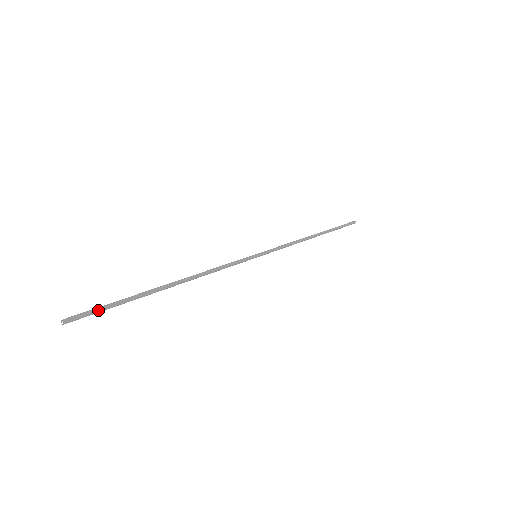
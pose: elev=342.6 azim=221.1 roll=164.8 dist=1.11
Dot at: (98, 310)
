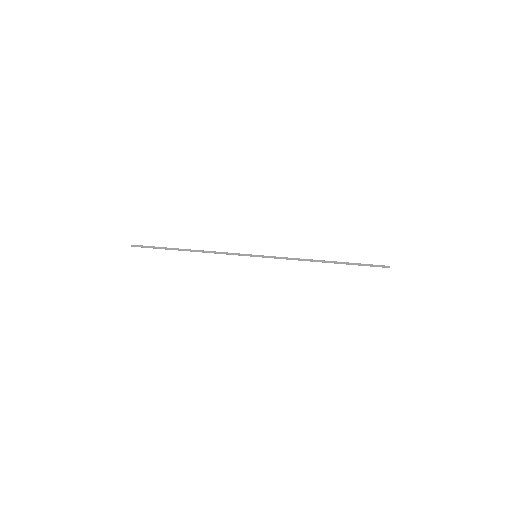
Dot at: (147, 247)
